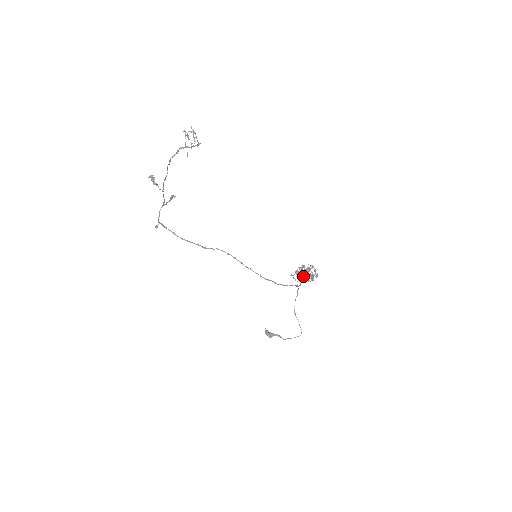
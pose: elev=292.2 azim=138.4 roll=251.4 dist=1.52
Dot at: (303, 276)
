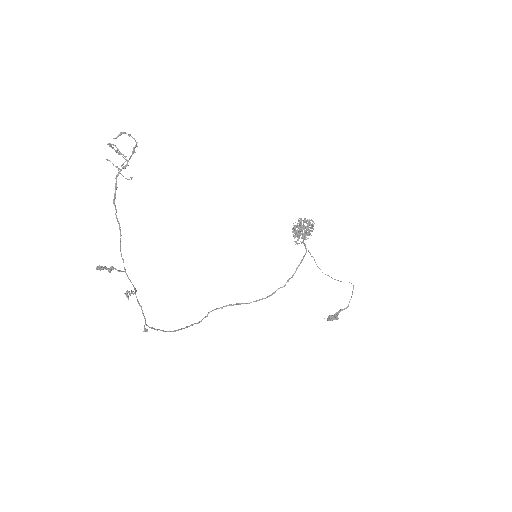
Dot at: occluded
